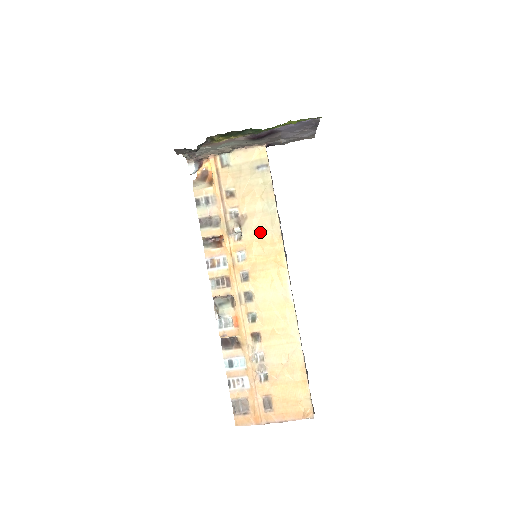
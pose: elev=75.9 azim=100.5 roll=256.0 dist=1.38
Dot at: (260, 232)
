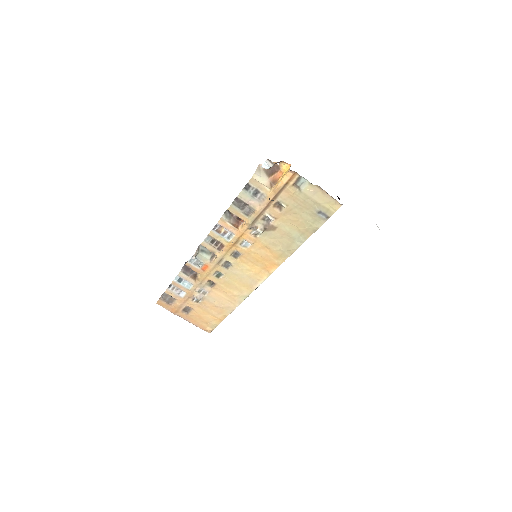
Dot at: (275, 245)
